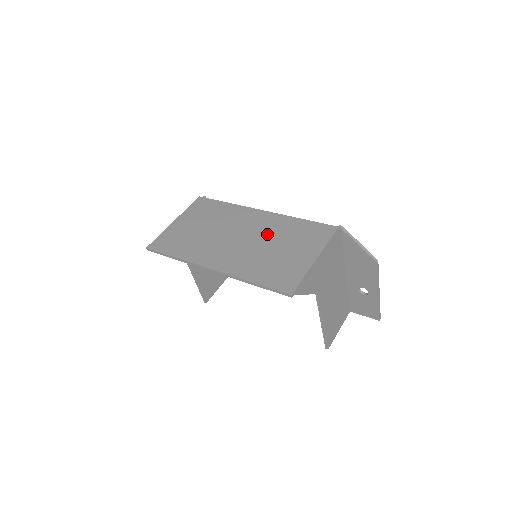
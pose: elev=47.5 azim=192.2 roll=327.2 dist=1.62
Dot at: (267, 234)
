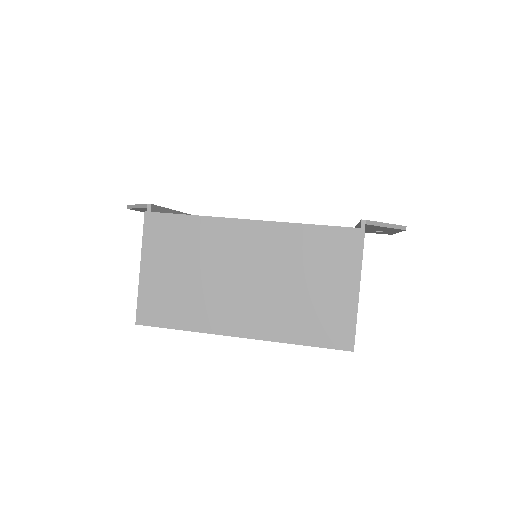
Dot at: (279, 264)
